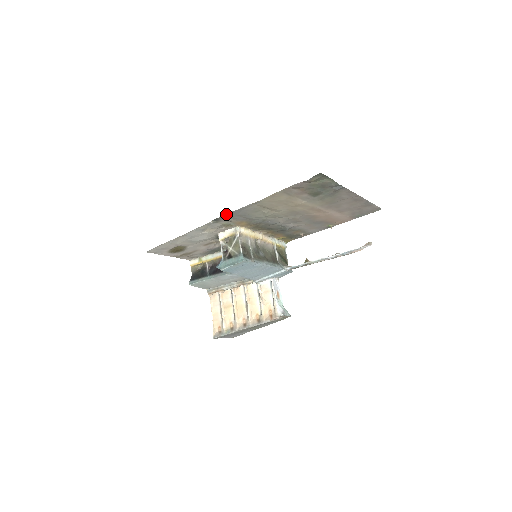
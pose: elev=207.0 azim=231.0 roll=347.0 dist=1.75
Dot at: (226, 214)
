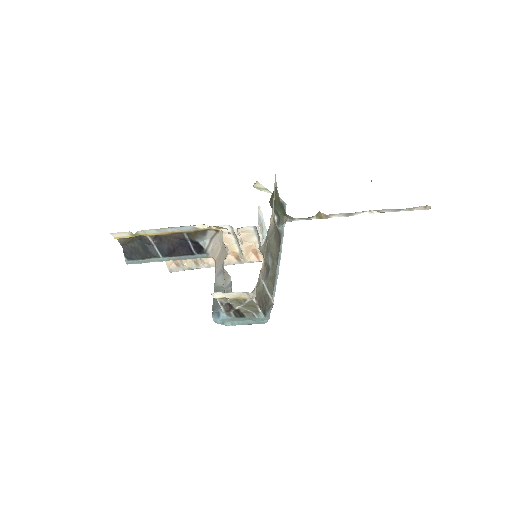
Dot at: occluded
